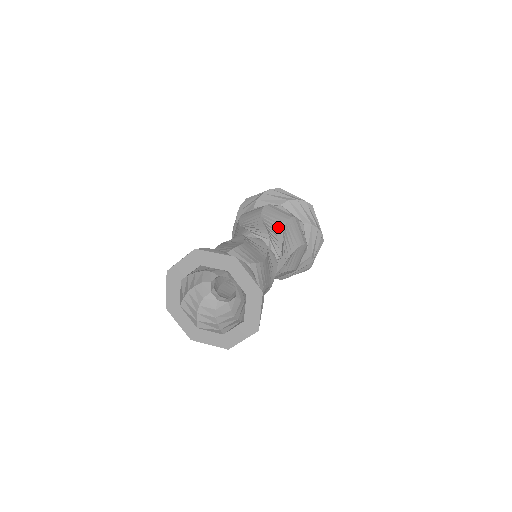
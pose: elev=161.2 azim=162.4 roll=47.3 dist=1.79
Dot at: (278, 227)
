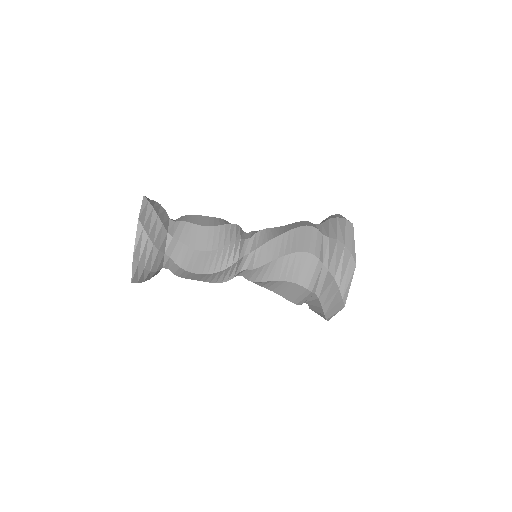
Dot at: occluded
